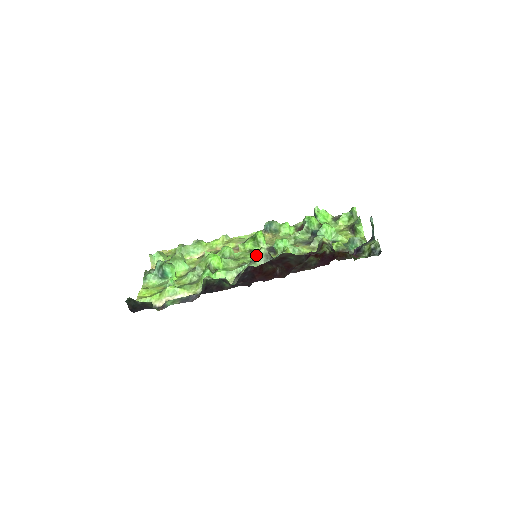
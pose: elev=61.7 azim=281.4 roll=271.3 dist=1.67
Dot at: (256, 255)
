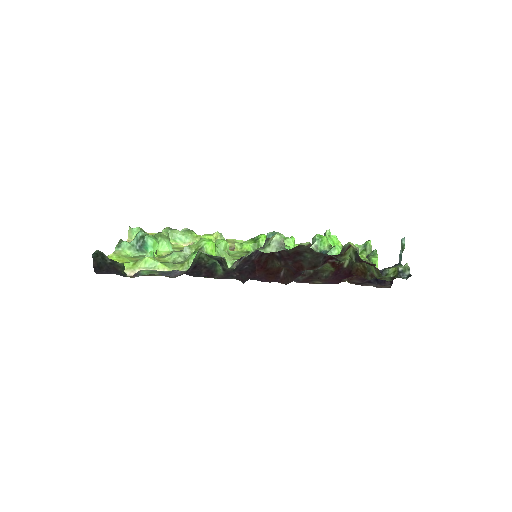
Dot at: (268, 241)
